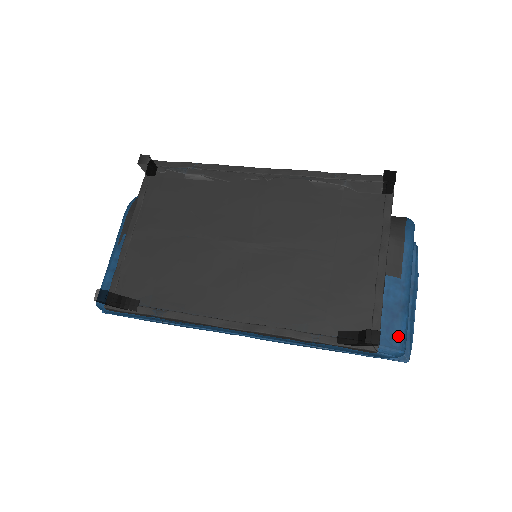
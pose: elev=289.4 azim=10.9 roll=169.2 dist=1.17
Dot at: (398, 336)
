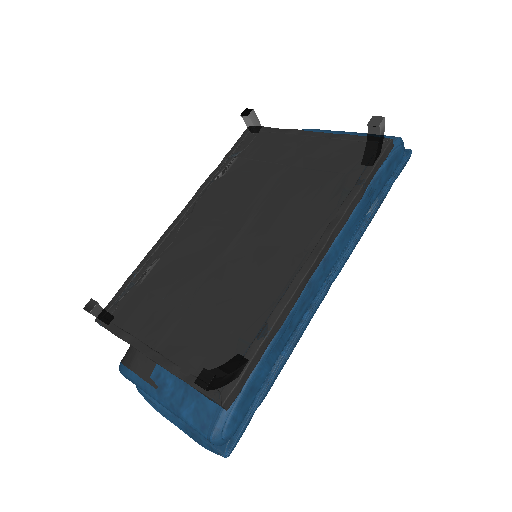
Dot at: occluded
